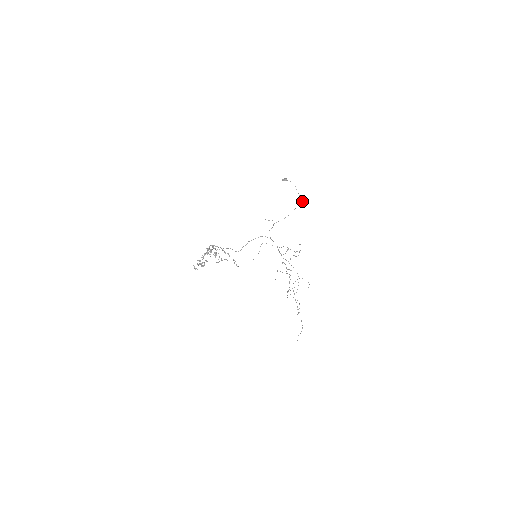
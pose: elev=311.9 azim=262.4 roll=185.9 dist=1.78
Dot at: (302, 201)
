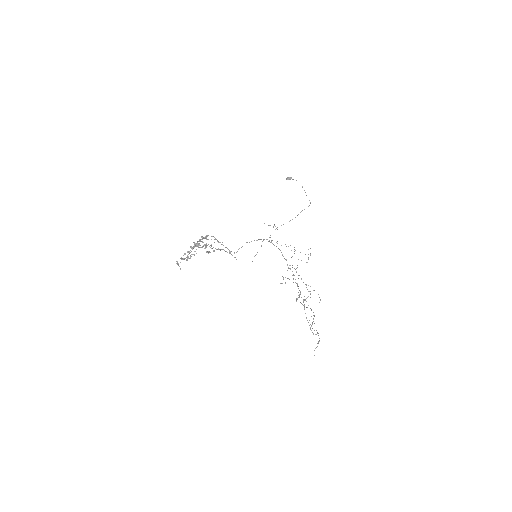
Dot at: (310, 202)
